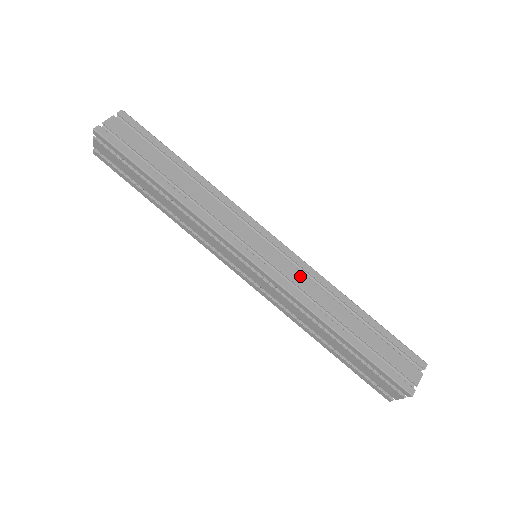
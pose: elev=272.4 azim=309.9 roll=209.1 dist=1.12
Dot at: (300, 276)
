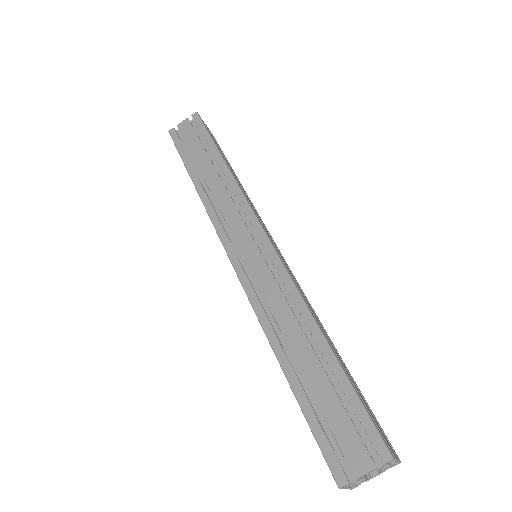
Dot at: (297, 284)
